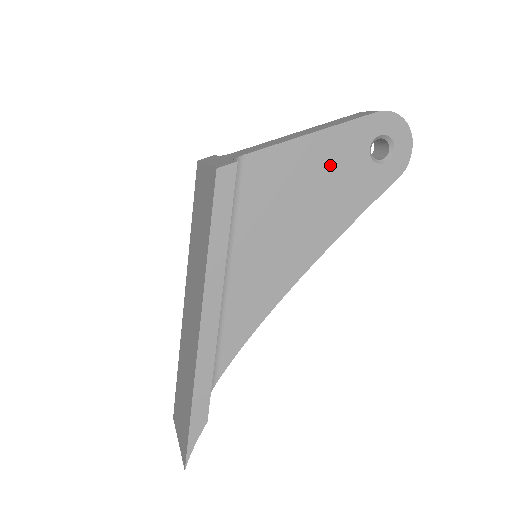
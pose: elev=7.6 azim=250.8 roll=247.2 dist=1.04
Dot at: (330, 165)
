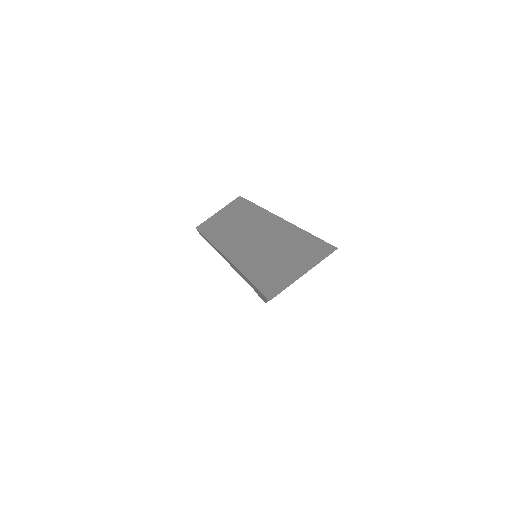
Dot at: occluded
